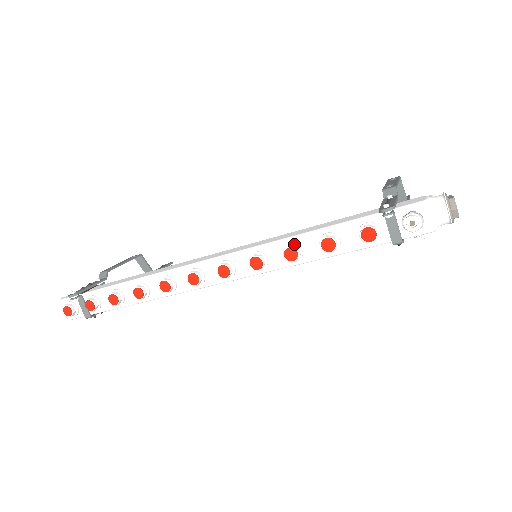
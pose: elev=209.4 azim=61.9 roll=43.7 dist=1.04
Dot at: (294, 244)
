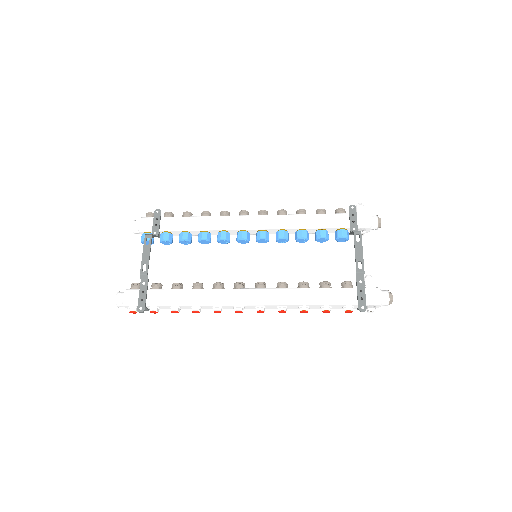
Dot at: (307, 307)
